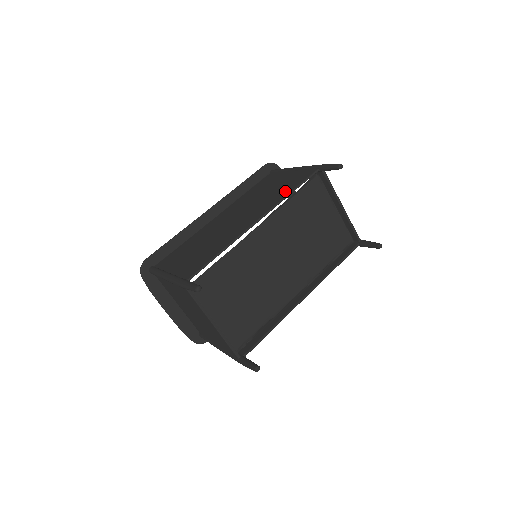
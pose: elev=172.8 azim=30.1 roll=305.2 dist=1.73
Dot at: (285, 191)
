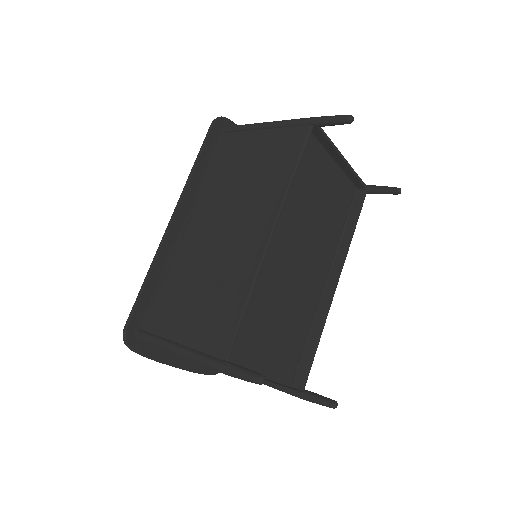
Dot at: (281, 173)
